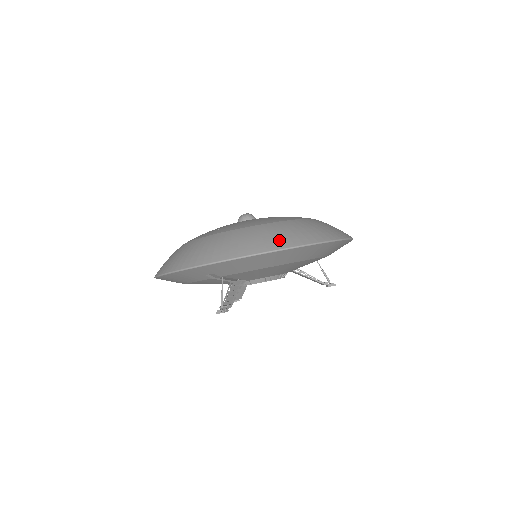
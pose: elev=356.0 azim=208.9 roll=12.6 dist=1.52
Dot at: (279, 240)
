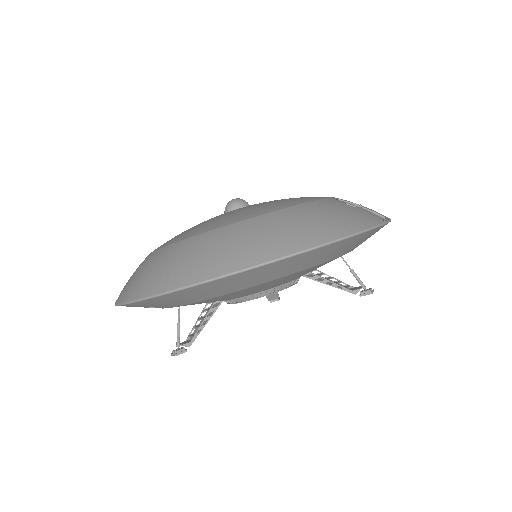
Dot at: (200, 266)
